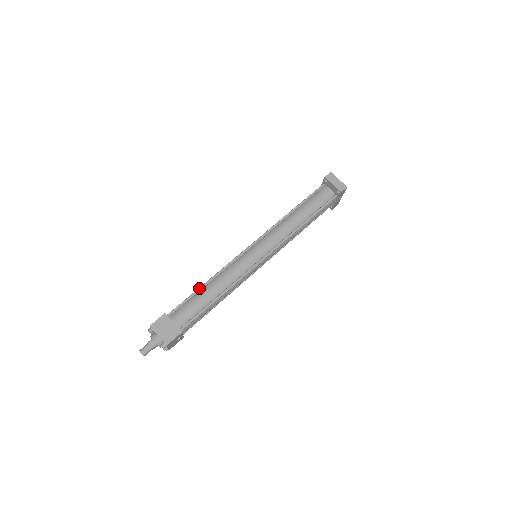
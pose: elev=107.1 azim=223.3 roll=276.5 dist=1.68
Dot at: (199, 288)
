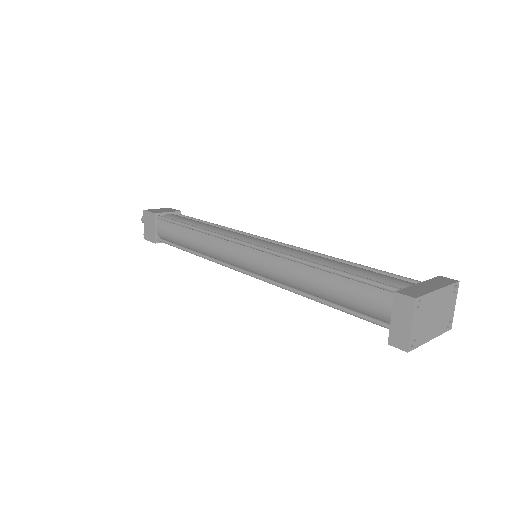
Dot at: (184, 224)
